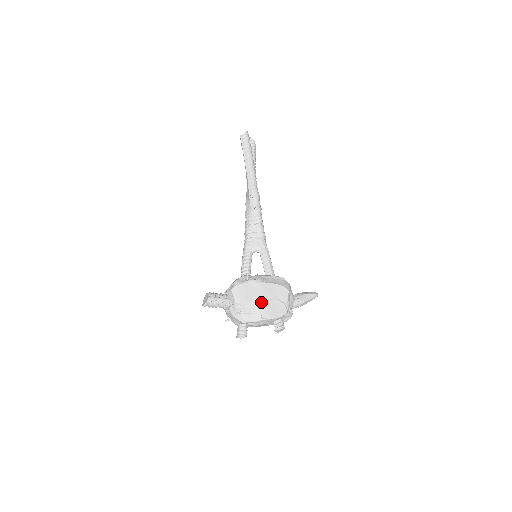
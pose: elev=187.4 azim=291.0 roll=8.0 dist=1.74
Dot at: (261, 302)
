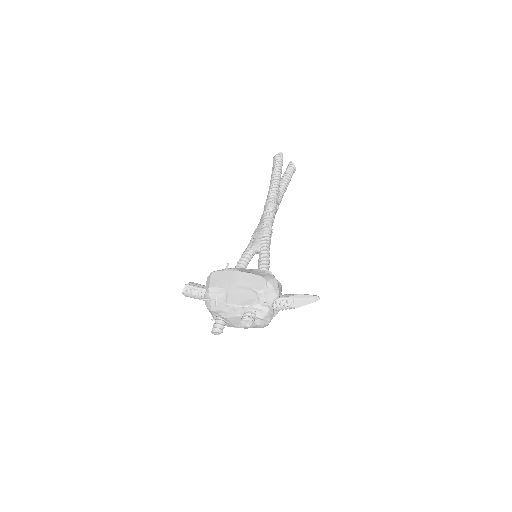
Dot at: (230, 289)
